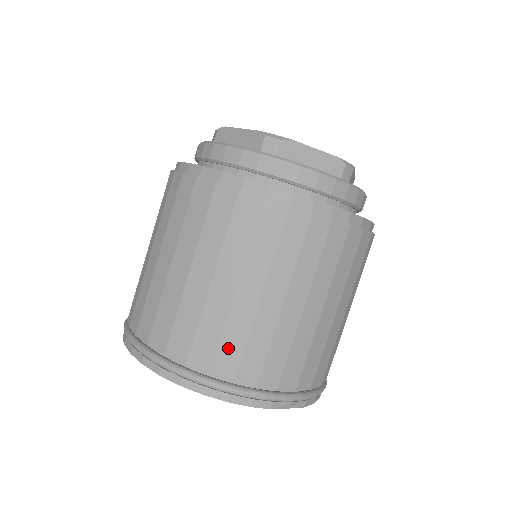
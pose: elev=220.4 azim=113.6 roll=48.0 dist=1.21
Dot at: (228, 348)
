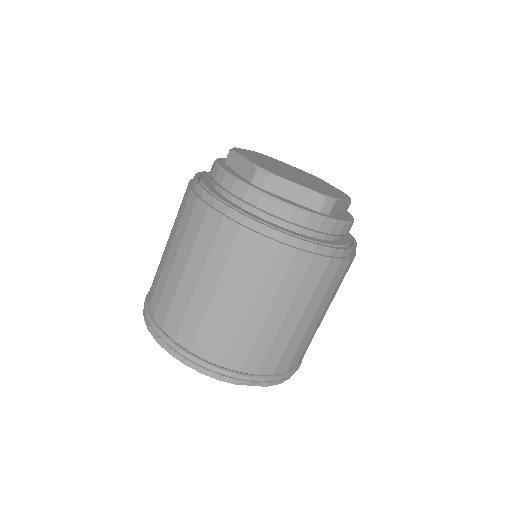
Dot at: (204, 335)
